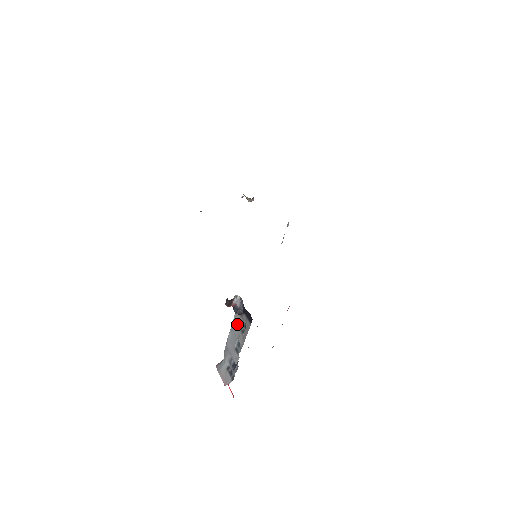
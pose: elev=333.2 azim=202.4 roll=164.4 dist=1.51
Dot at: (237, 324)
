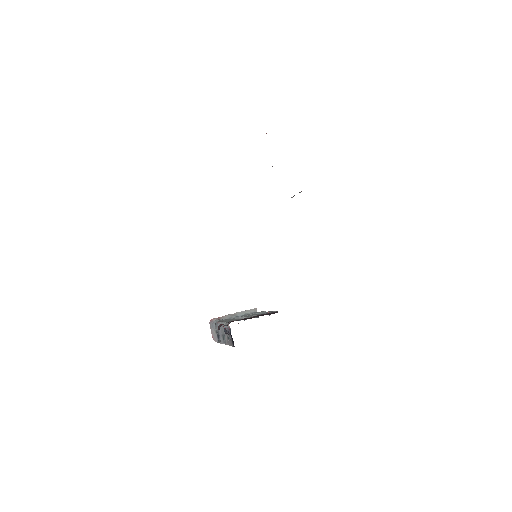
Dot at: occluded
